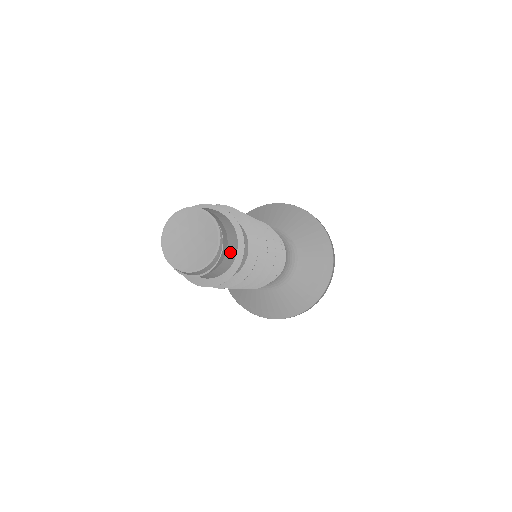
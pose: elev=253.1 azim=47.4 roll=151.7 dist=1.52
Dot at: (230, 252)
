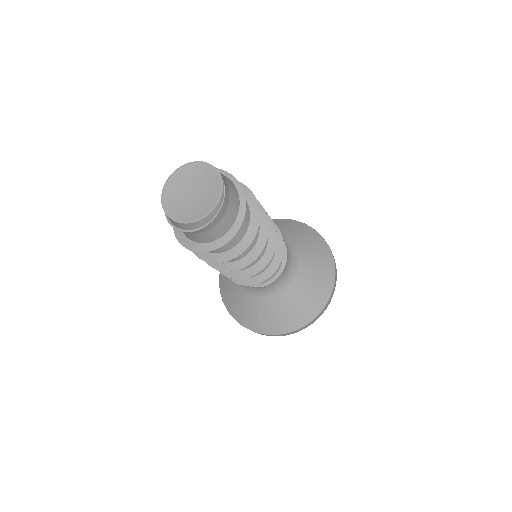
Dot at: (229, 215)
